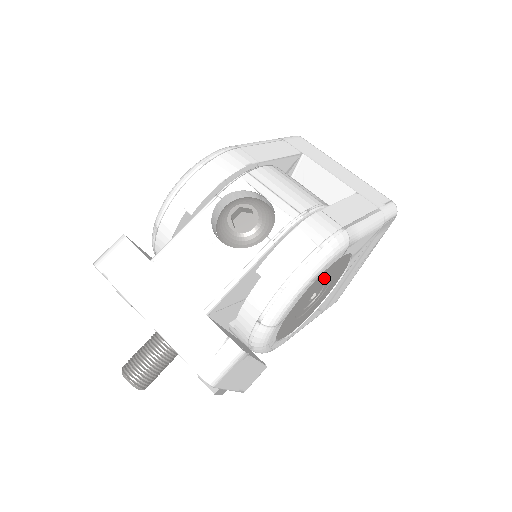
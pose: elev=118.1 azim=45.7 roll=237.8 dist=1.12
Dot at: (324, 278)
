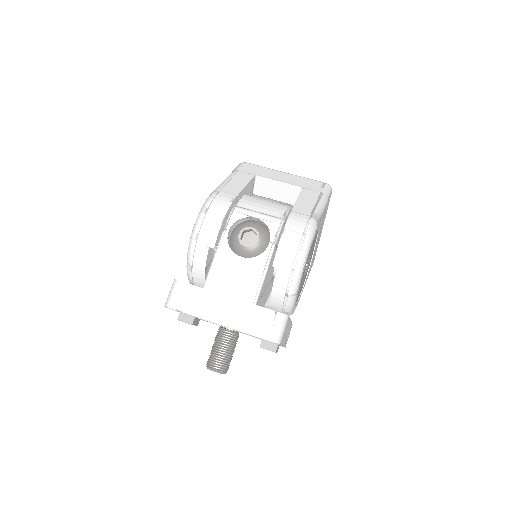
Dot at: occluded
